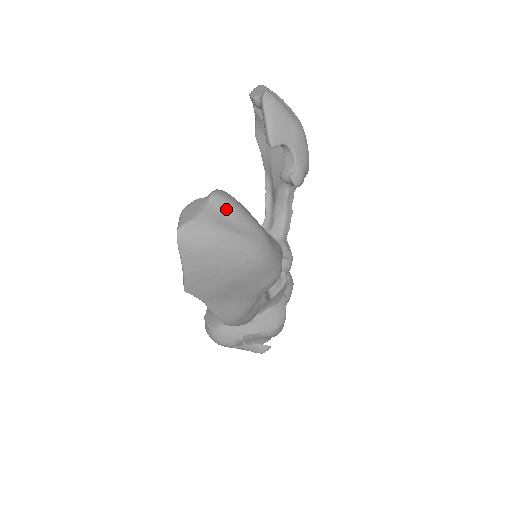
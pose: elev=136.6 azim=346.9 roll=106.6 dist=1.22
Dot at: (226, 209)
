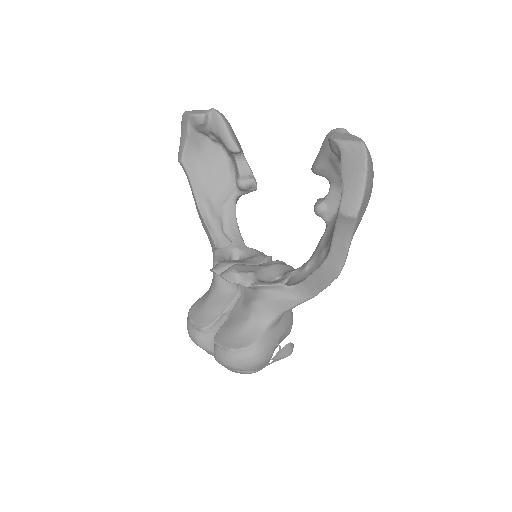
Dot at: occluded
